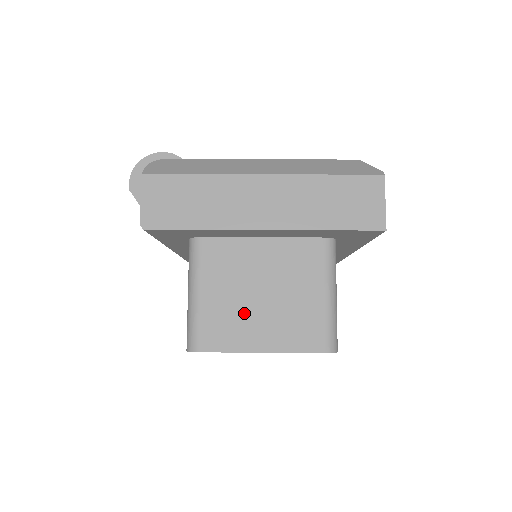
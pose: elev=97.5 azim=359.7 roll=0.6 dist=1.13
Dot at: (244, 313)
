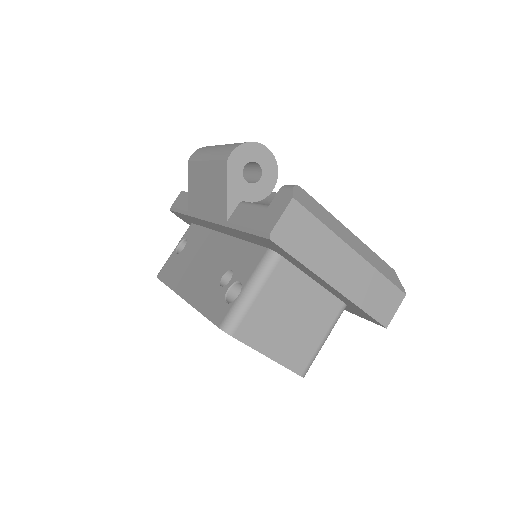
Dot at: (274, 325)
